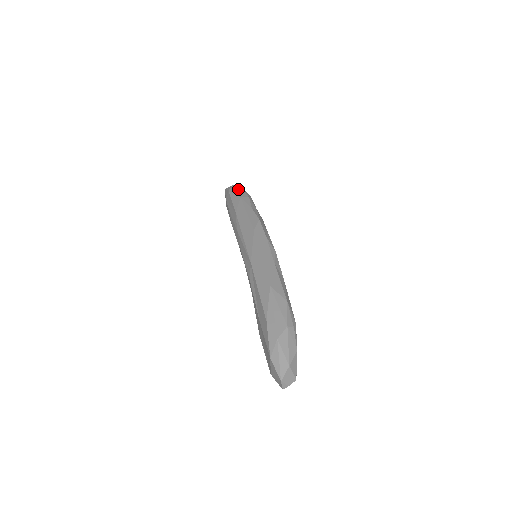
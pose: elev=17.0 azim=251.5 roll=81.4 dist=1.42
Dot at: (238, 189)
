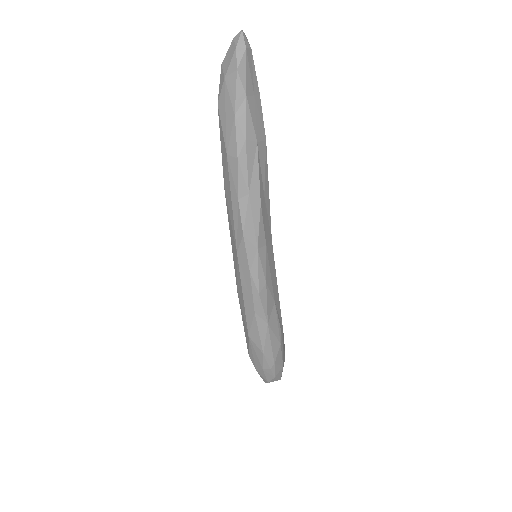
Dot at: (228, 110)
